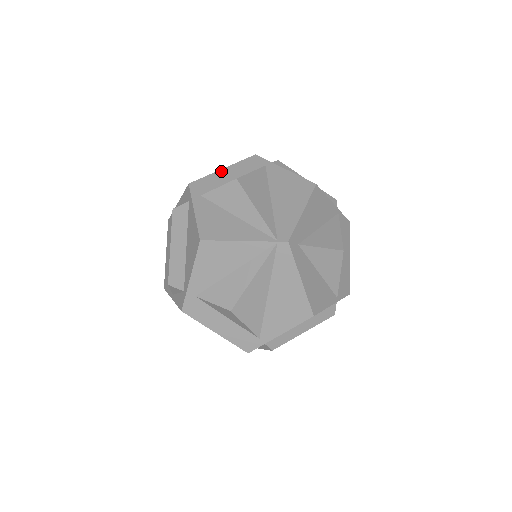
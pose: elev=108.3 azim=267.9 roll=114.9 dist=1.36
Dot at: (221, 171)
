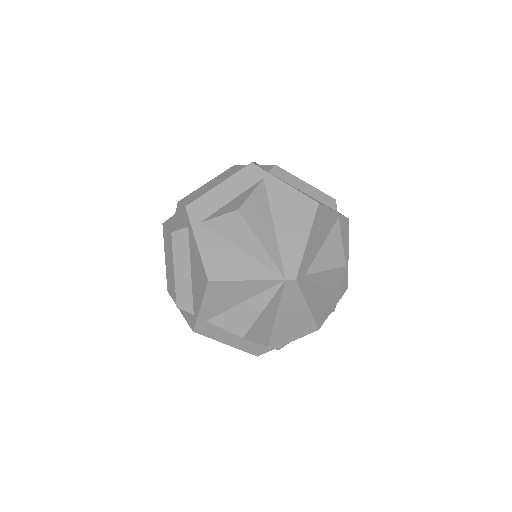
Dot at: (217, 188)
